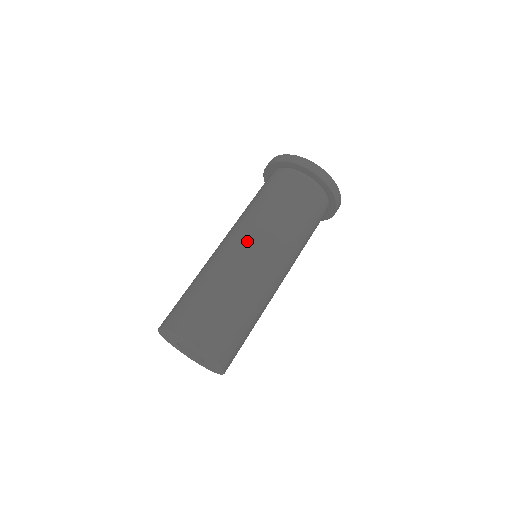
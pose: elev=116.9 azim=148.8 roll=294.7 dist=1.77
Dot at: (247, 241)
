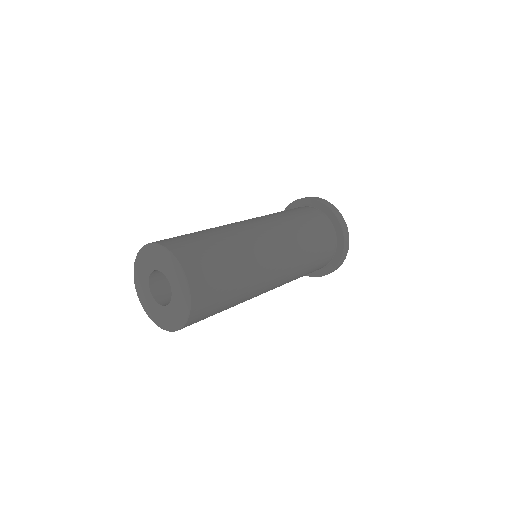
Dot at: (275, 239)
